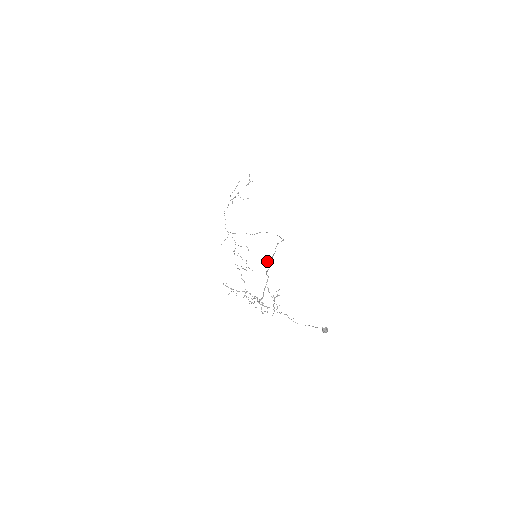
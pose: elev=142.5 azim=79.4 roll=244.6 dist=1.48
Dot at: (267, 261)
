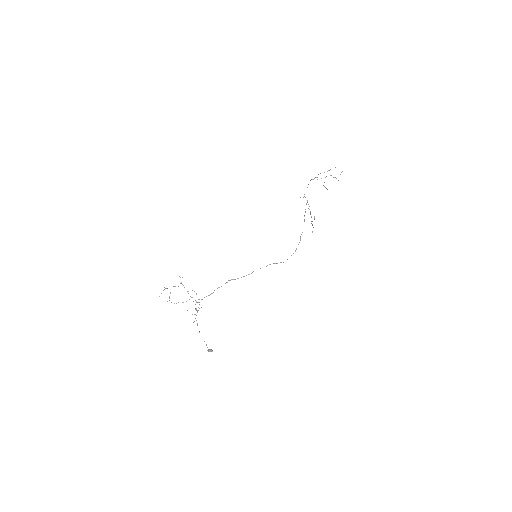
Dot at: (231, 279)
